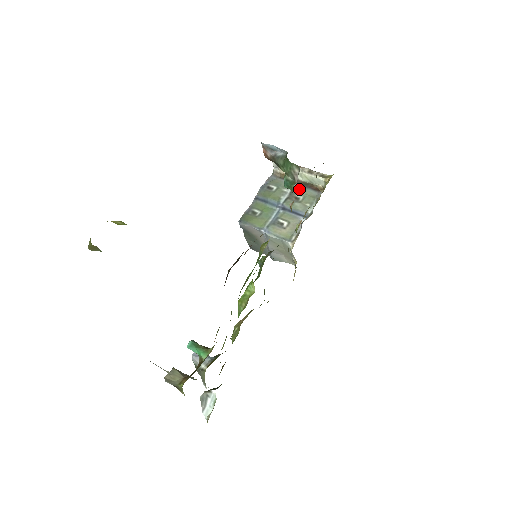
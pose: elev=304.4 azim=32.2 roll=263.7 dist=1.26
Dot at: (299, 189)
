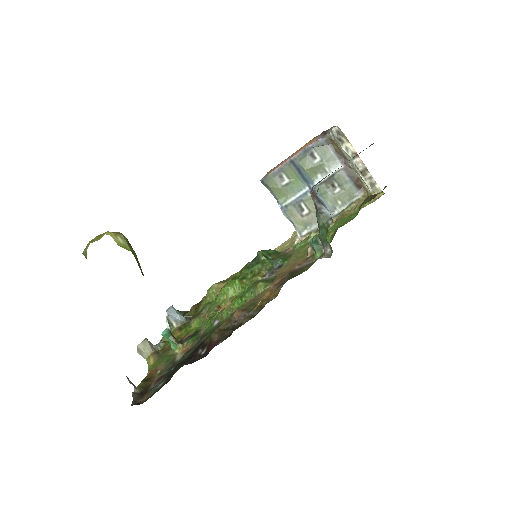
Dot at: (342, 178)
